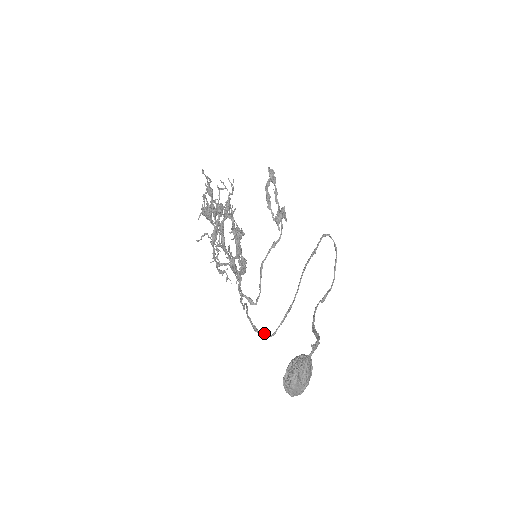
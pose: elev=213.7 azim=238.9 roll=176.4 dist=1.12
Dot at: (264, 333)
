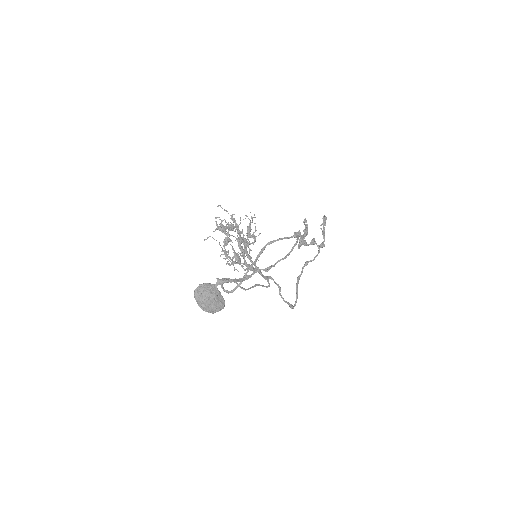
Dot at: (227, 290)
